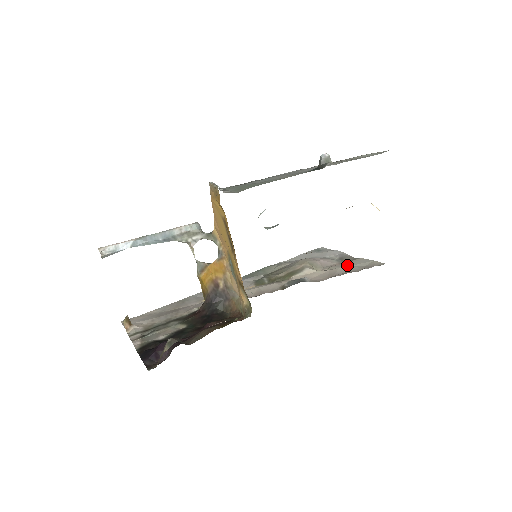
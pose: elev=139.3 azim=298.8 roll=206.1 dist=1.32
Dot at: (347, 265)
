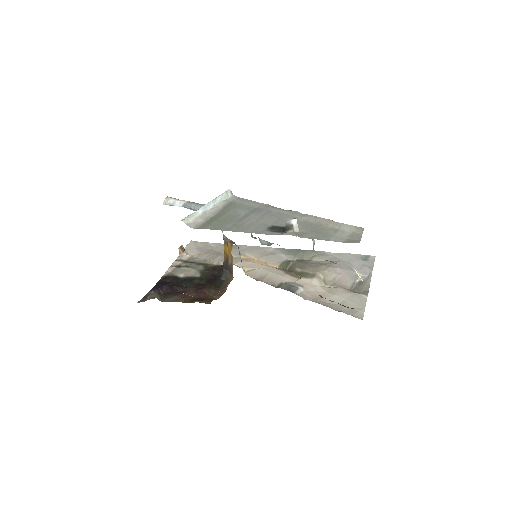
Dot at: (344, 296)
